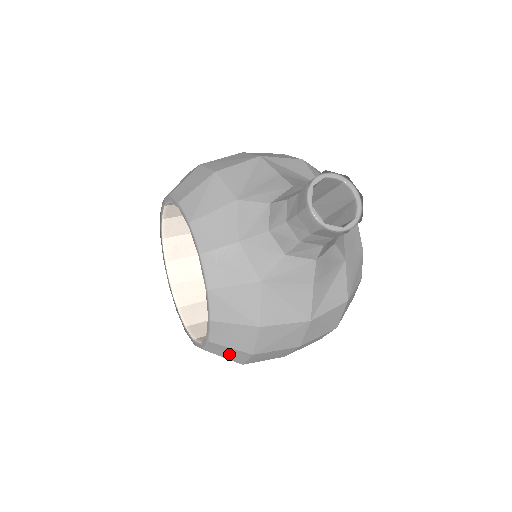
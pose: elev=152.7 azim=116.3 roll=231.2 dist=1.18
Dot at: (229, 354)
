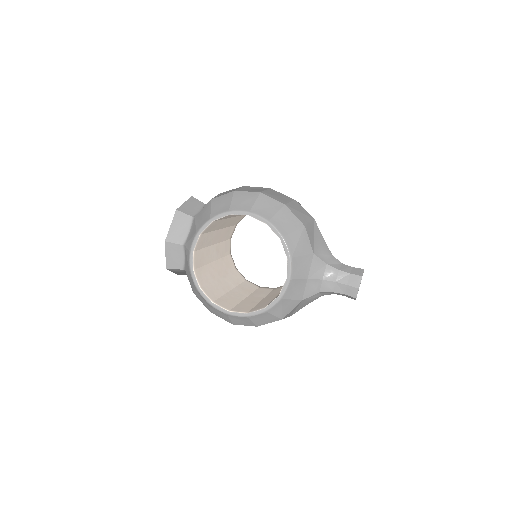
Dot at: (241, 321)
